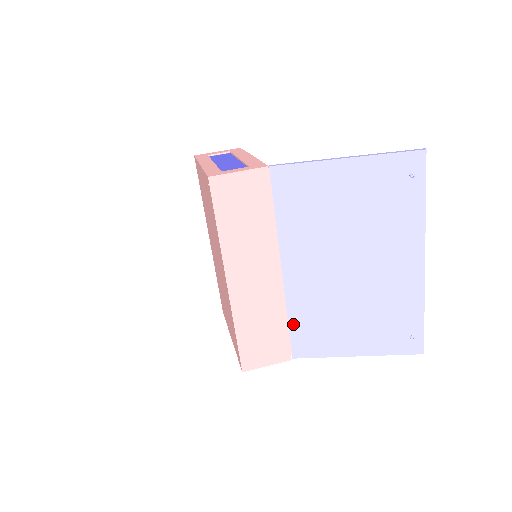
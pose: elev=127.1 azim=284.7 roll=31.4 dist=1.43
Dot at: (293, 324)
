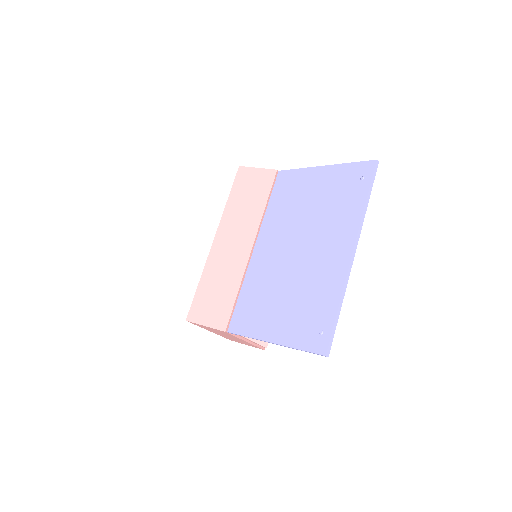
Dot at: (242, 297)
